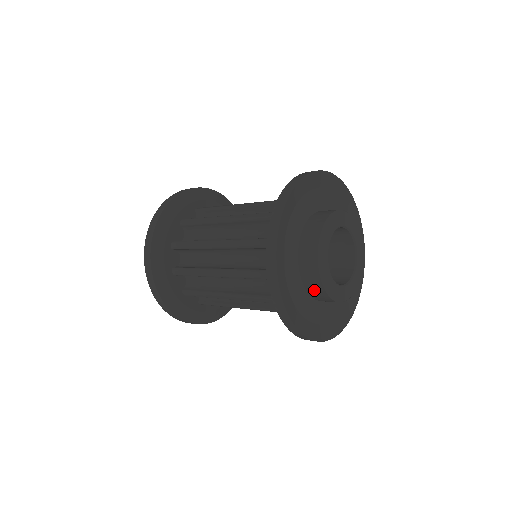
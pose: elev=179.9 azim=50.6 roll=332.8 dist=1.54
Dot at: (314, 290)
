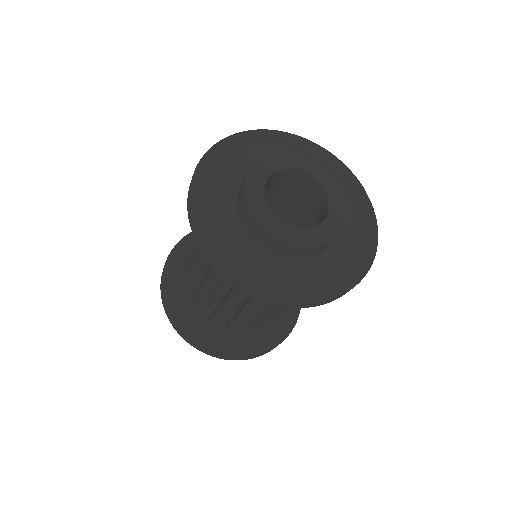
Dot at: (259, 236)
